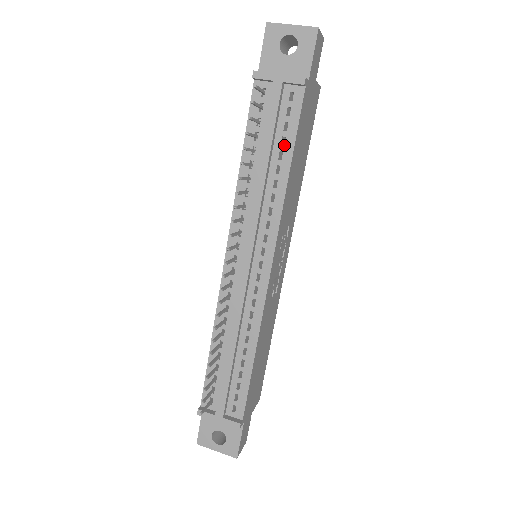
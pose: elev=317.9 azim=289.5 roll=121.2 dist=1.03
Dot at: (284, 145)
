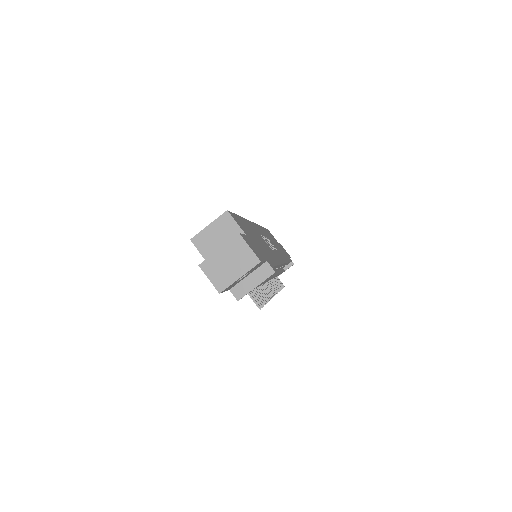
Dot at: occluded
